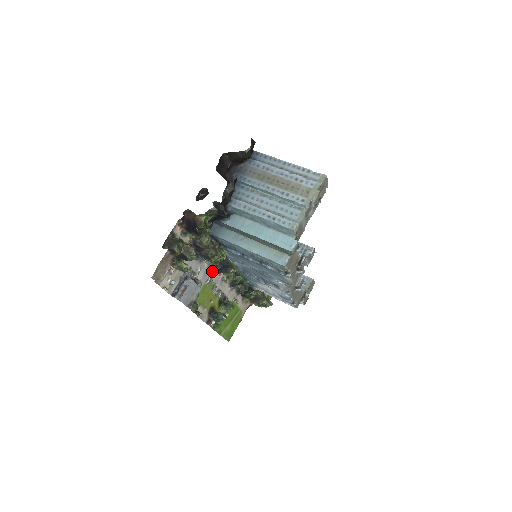
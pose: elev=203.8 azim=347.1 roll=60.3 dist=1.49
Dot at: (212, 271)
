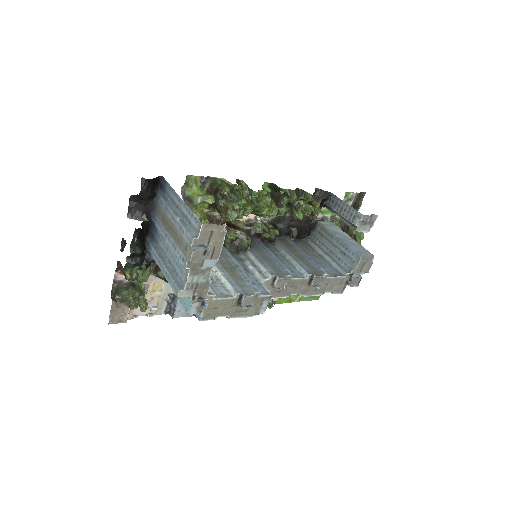
Dot at: occluded
